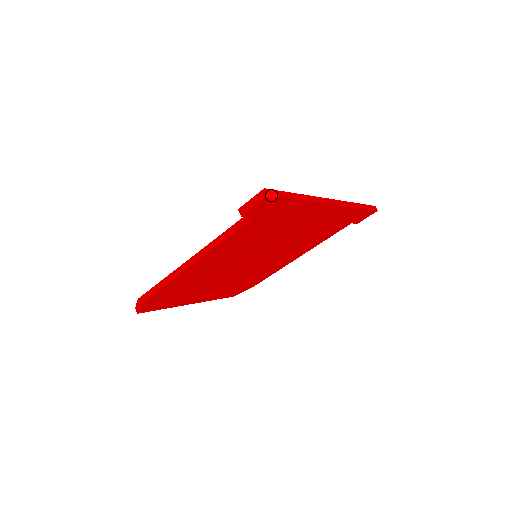
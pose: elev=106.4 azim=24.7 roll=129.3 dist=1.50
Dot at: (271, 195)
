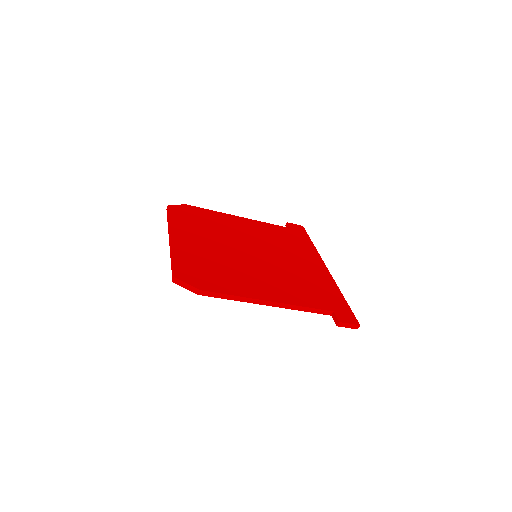
Dot at: occluded
